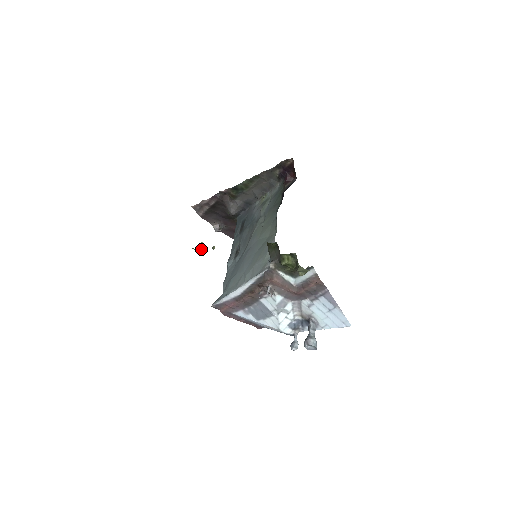
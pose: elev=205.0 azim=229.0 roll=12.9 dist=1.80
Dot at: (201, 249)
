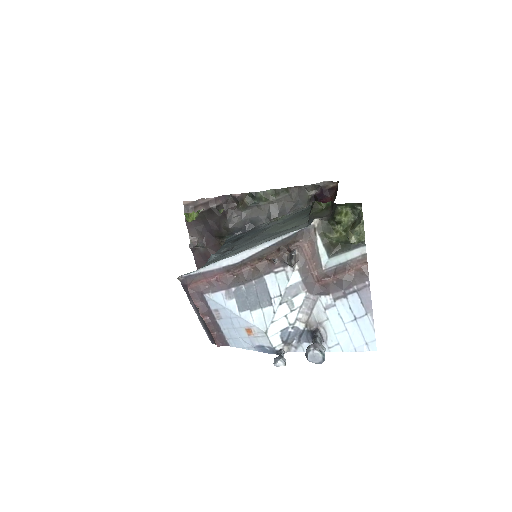
Dot at: (197, 214)
